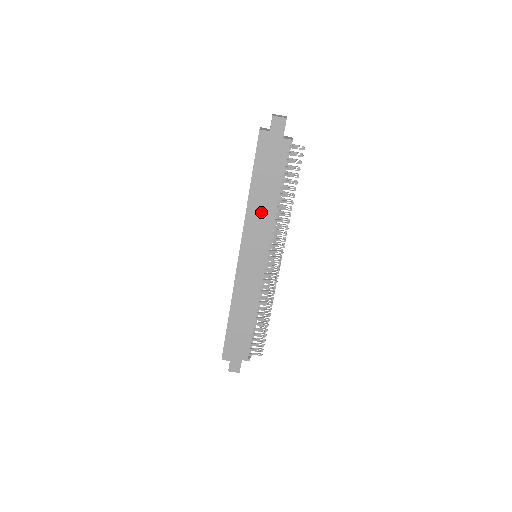
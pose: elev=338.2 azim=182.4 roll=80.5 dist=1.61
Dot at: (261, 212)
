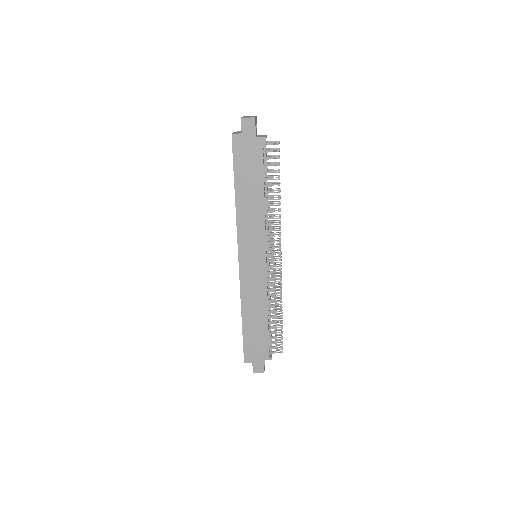
Dot at: (250, 212)
